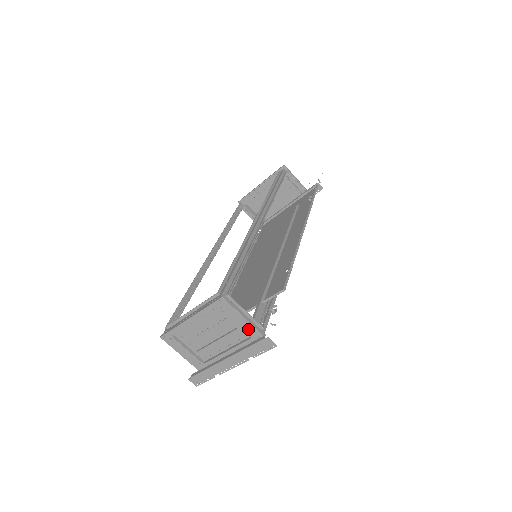
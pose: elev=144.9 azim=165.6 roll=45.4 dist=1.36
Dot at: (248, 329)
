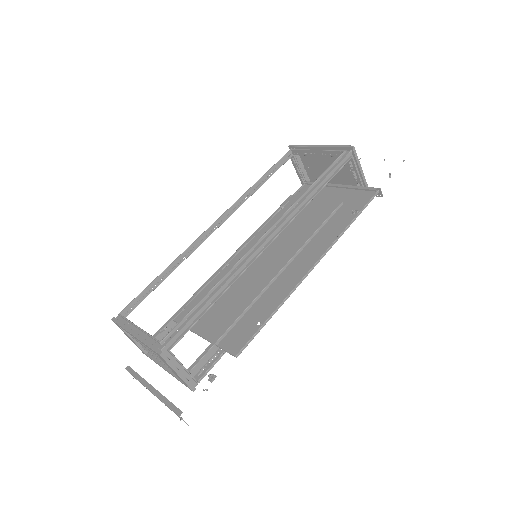
Dot at: (181, 379)
